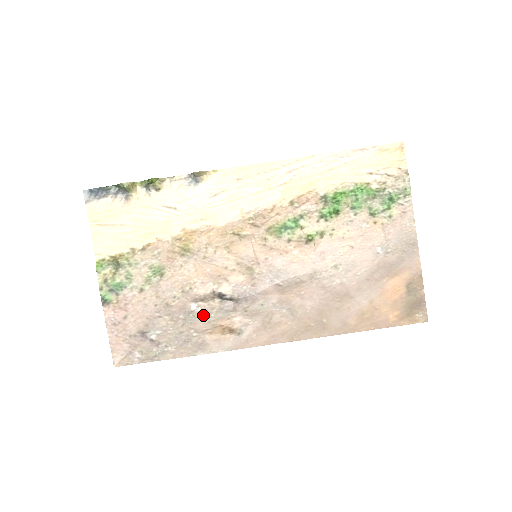
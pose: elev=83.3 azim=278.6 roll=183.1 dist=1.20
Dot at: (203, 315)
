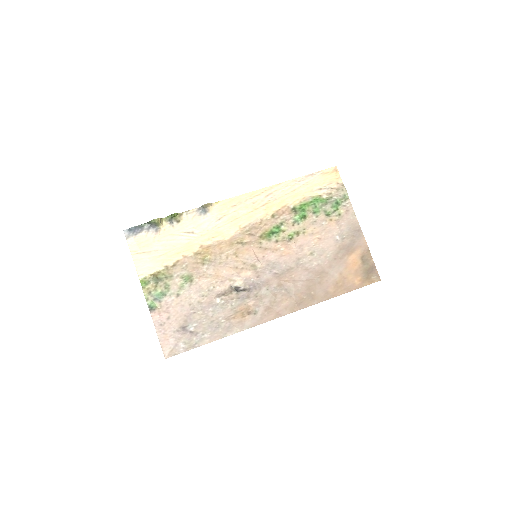
Dot at: (226, 305)
